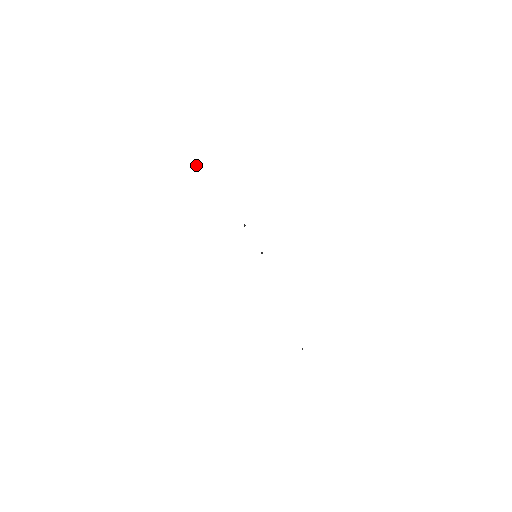
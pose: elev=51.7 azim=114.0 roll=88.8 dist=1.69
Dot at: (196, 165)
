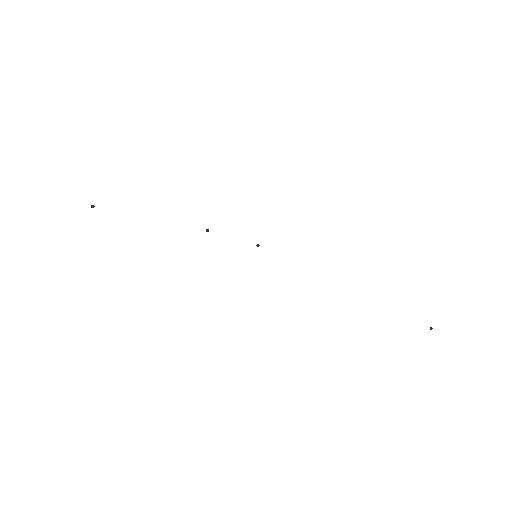
Dot at: (91, 206)
